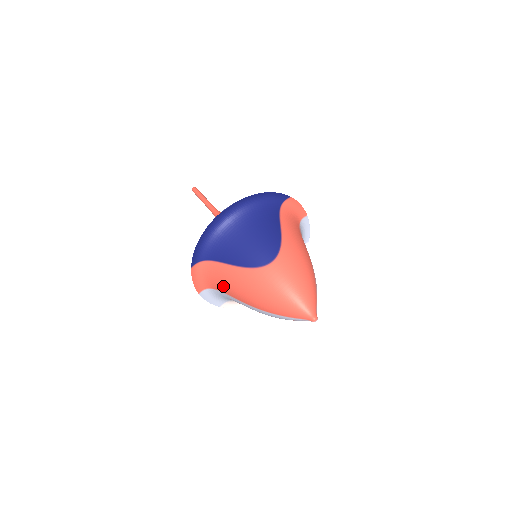
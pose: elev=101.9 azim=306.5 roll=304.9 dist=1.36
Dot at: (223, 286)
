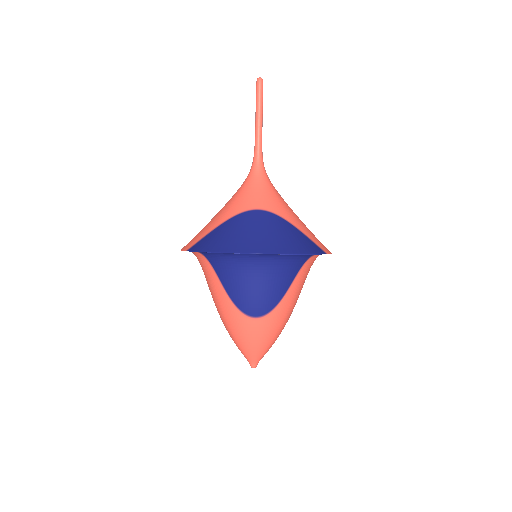
Dot at: (205, 276)
